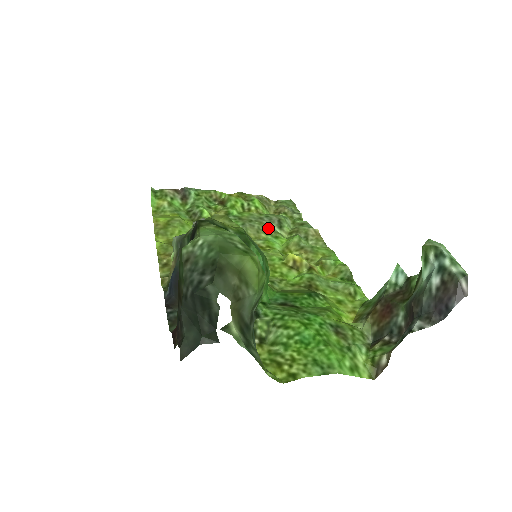
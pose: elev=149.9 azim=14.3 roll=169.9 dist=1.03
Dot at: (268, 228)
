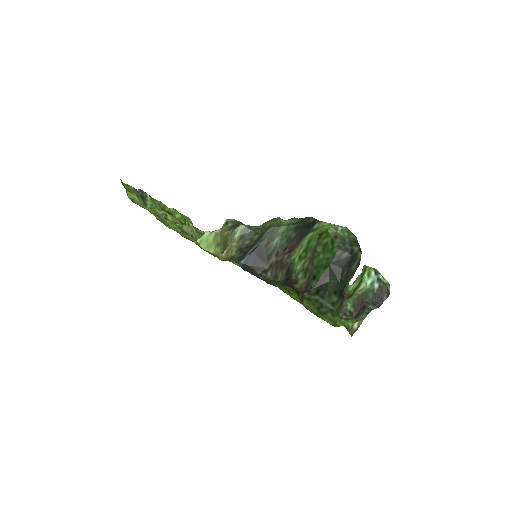
Dot at: occluded
